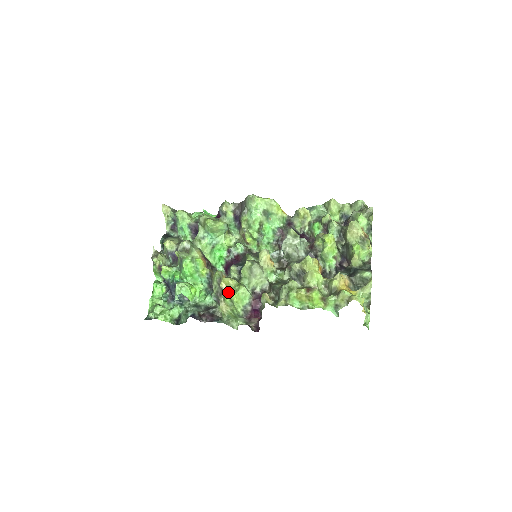
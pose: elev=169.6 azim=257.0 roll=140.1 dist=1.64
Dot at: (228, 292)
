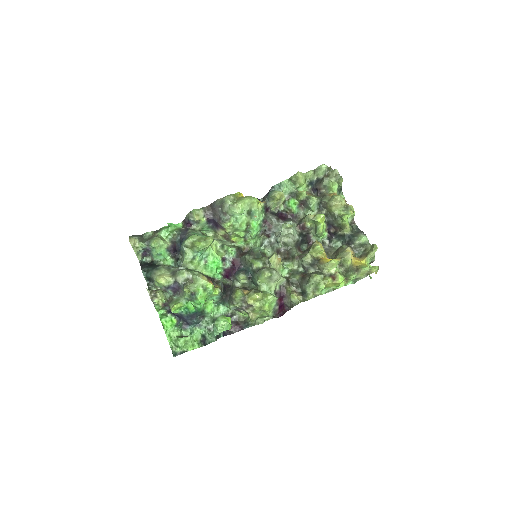
Dot at: (258, 306)
